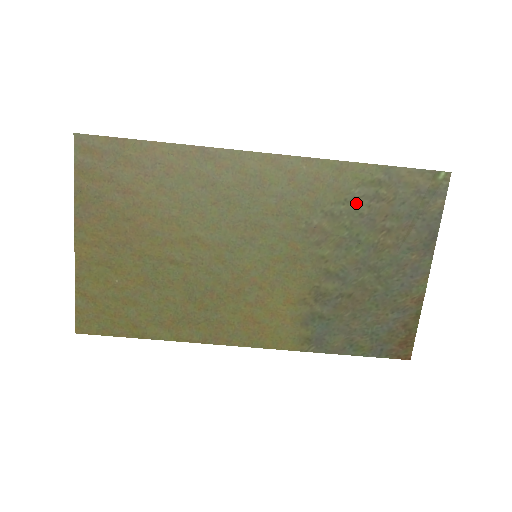
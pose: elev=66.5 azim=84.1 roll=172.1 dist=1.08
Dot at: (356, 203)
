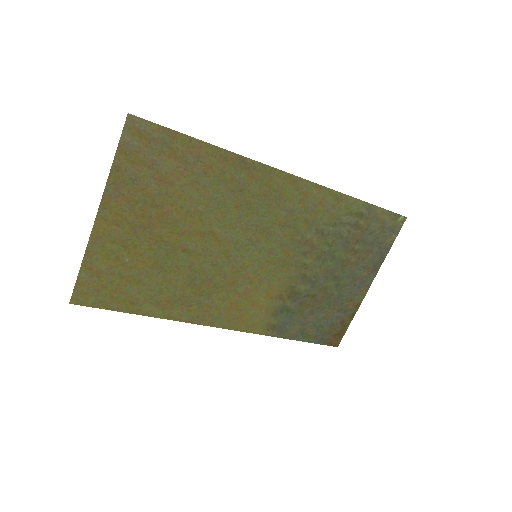
Dot at: (341, 227)
